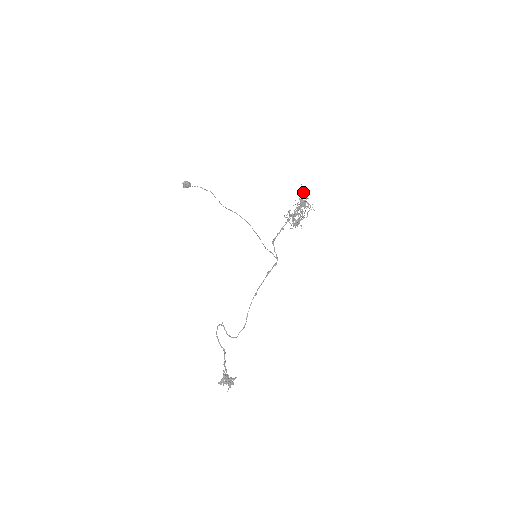
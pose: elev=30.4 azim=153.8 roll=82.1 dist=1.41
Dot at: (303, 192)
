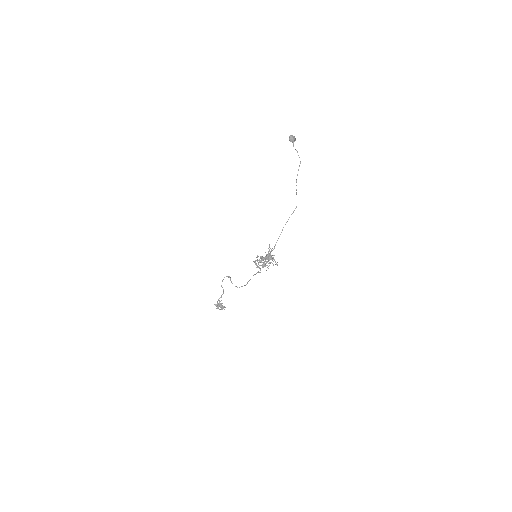
Dot at: (269, 251)
